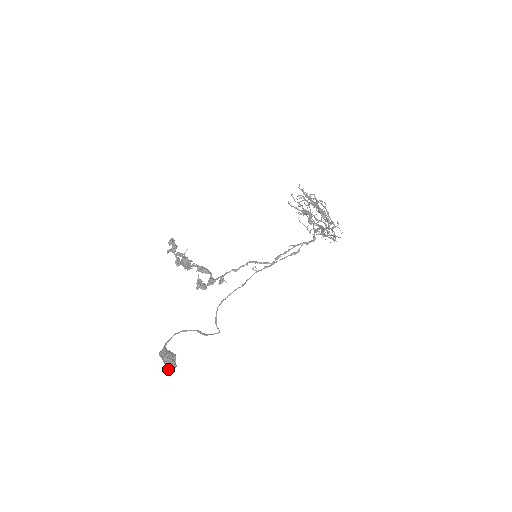
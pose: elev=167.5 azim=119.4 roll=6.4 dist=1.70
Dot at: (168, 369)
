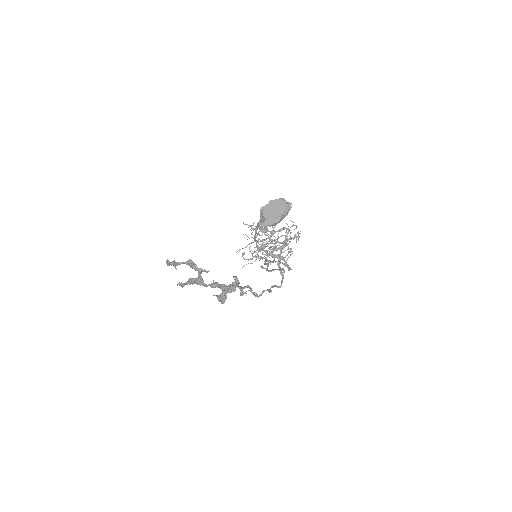
Dot at: (286, 206)
